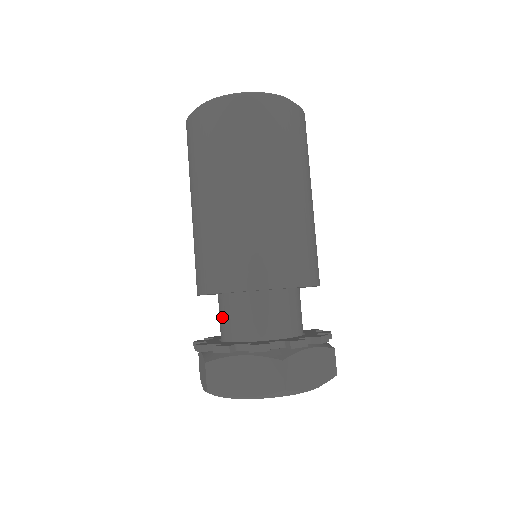
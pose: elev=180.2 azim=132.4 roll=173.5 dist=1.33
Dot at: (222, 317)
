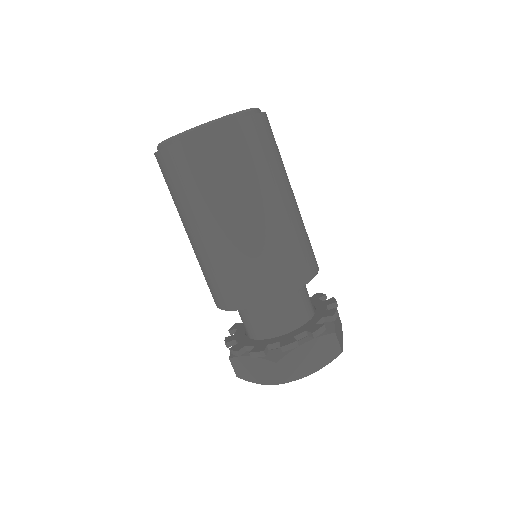
Dot at: occluded
